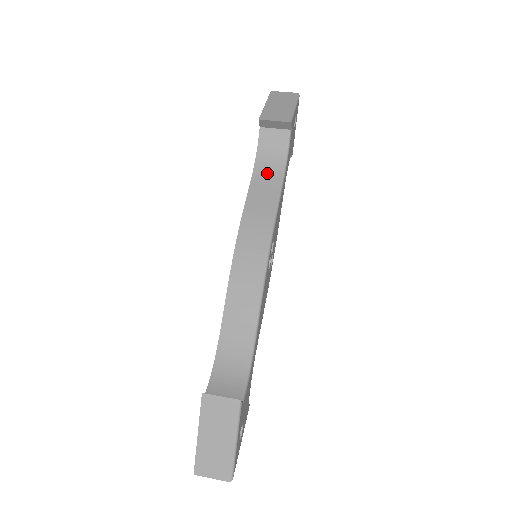
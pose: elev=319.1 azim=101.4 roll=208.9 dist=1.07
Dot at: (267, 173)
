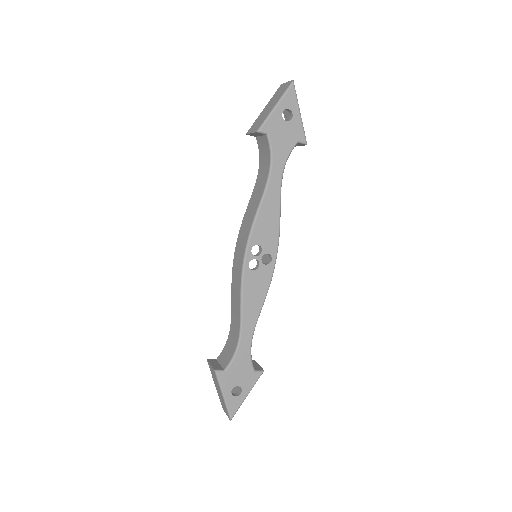
Dot at: (261, 180)
